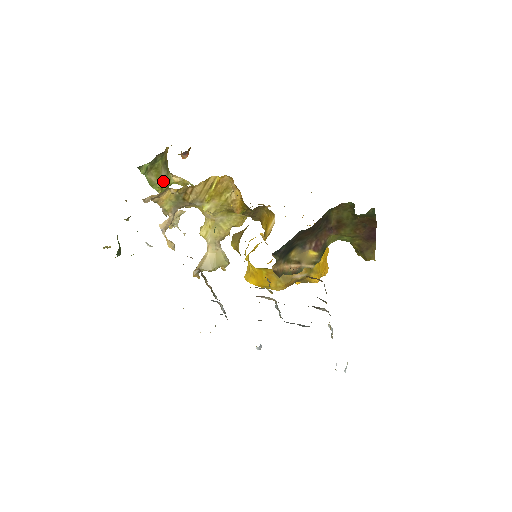
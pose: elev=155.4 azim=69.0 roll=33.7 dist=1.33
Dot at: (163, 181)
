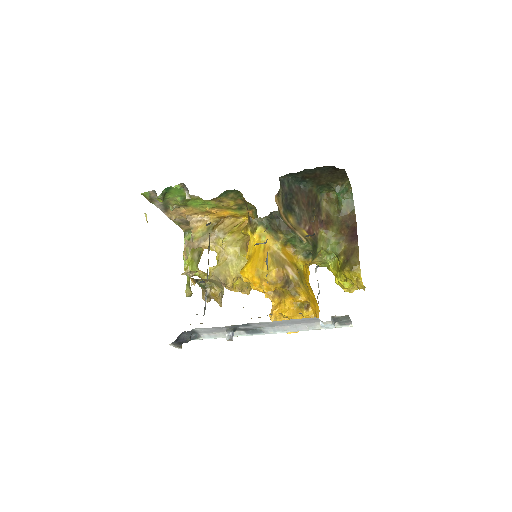
Dot at: (193, 259)
